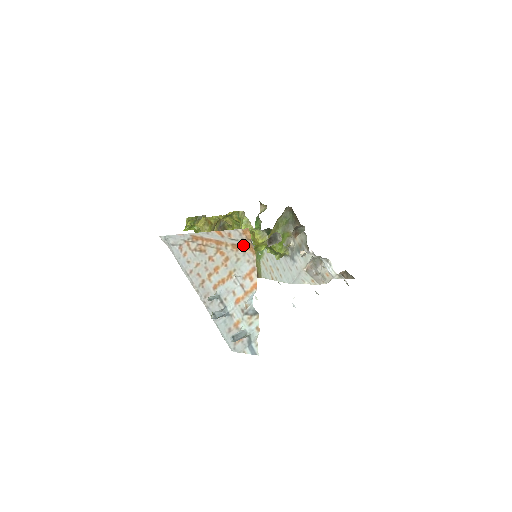
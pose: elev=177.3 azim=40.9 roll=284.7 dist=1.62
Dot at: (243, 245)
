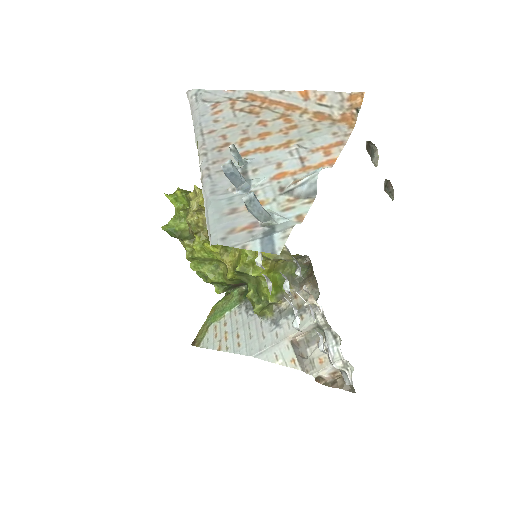
Dot at: (336, 115)
